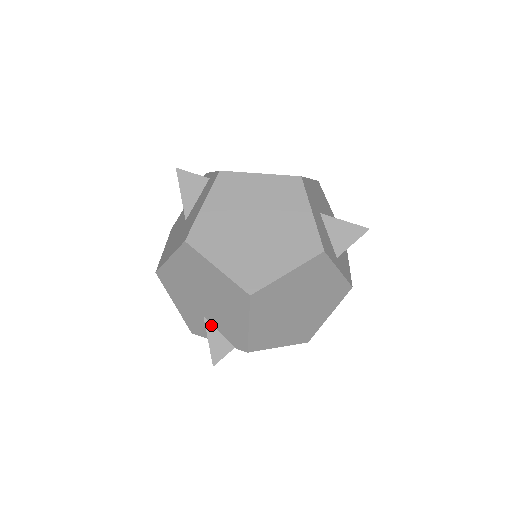
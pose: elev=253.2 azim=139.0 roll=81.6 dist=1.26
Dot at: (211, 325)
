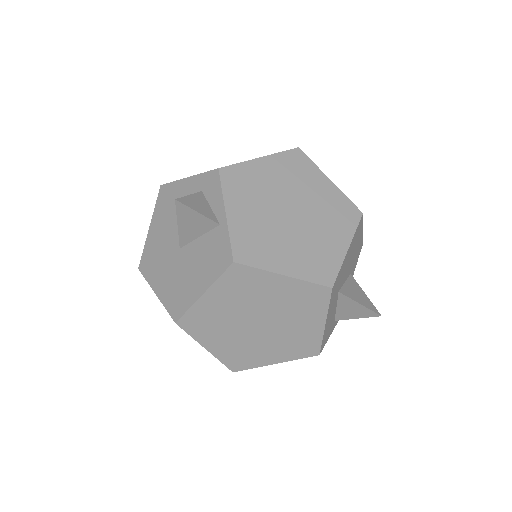
Dot at: occluded
